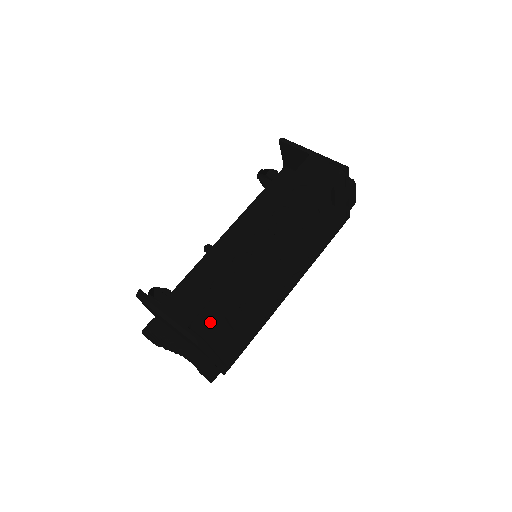
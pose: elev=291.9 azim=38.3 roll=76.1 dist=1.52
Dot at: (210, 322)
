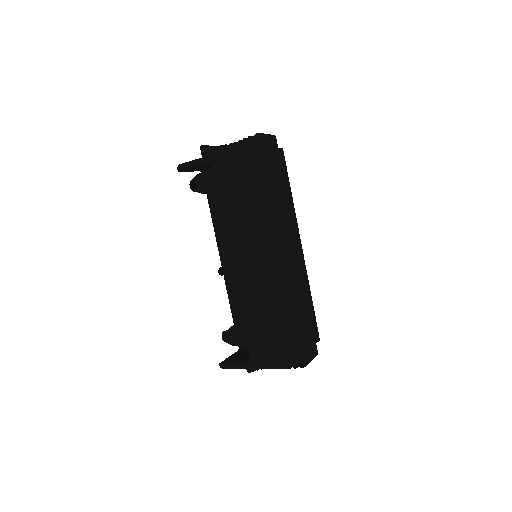
Dot at: (279, 349)
